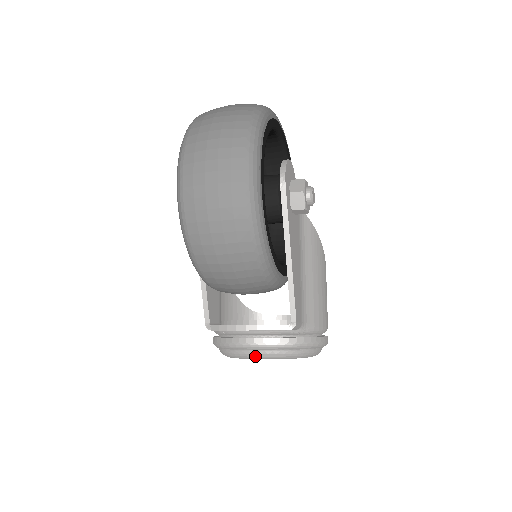
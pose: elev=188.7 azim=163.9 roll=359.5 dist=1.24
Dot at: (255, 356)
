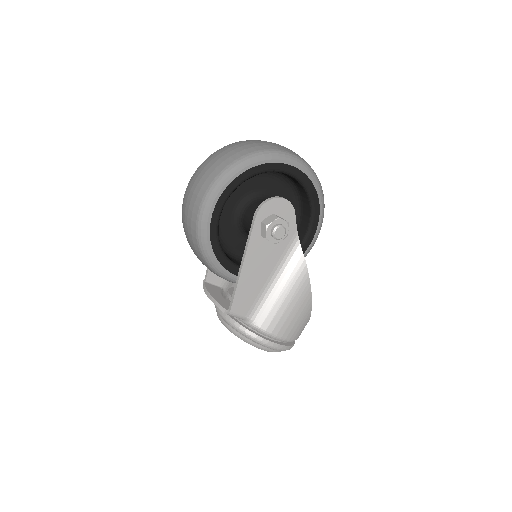
Dot at: (220, 319)
